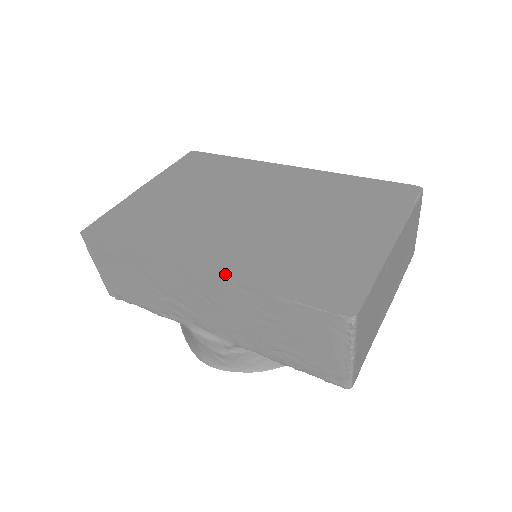
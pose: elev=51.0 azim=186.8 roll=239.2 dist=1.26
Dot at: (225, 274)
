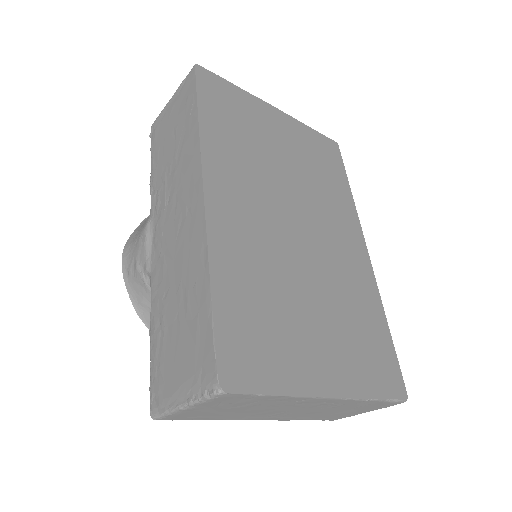
Dot at: (213, 229)
